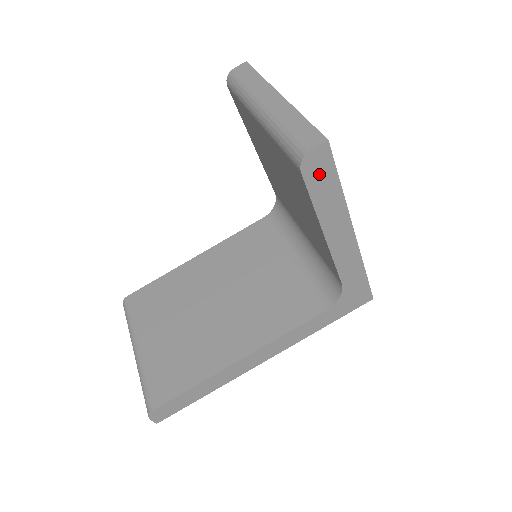
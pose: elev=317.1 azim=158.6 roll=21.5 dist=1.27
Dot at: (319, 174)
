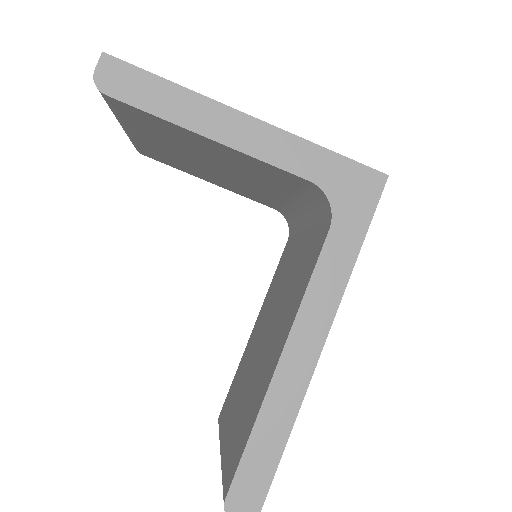
Dot at: (128, 85)
